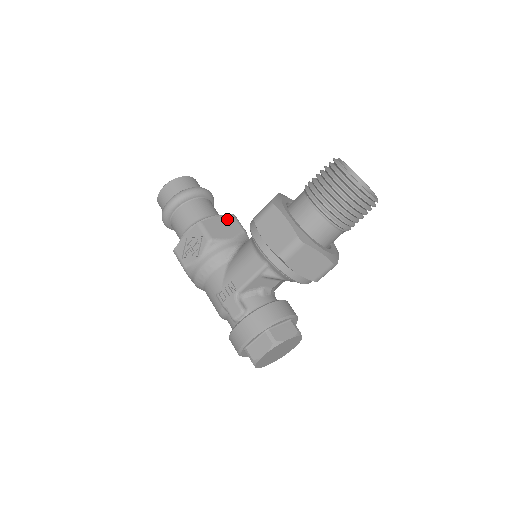
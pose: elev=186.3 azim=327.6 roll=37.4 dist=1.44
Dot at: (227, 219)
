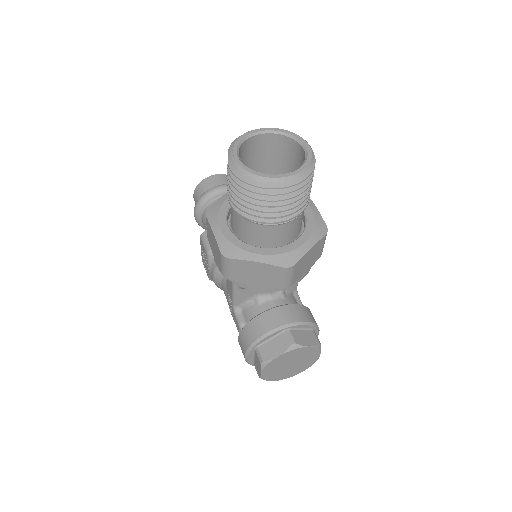
Dot at: occluded
